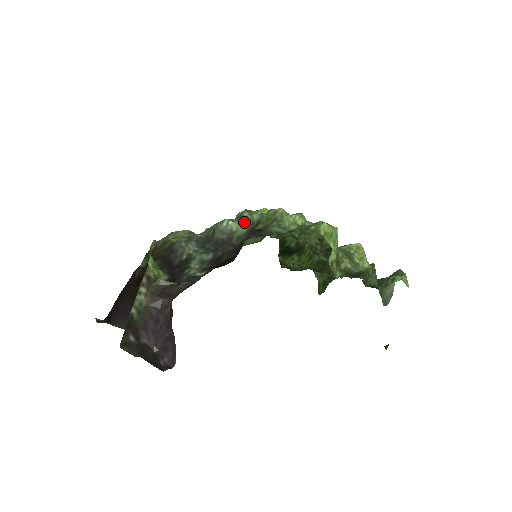
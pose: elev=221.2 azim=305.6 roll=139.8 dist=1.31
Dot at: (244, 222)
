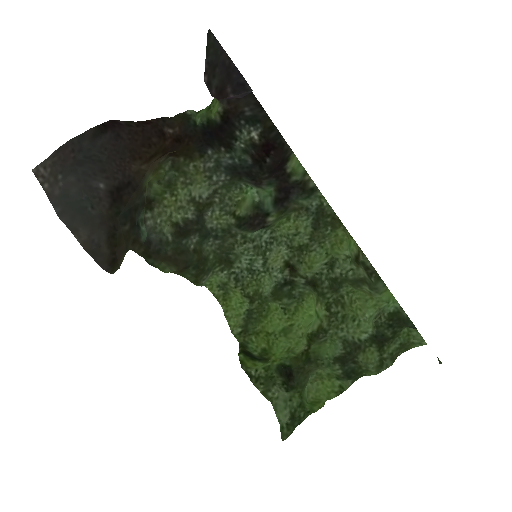
Dot at: (243, 238)
